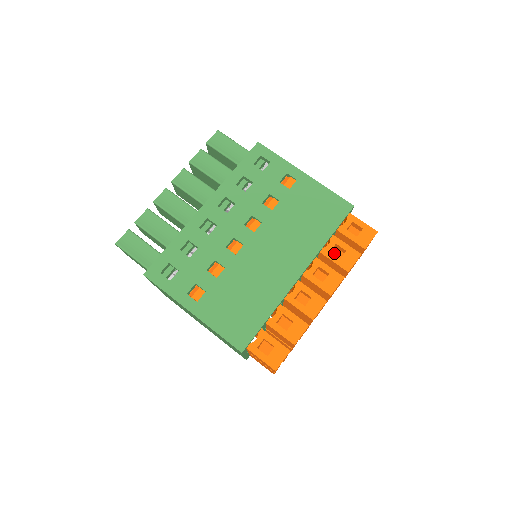
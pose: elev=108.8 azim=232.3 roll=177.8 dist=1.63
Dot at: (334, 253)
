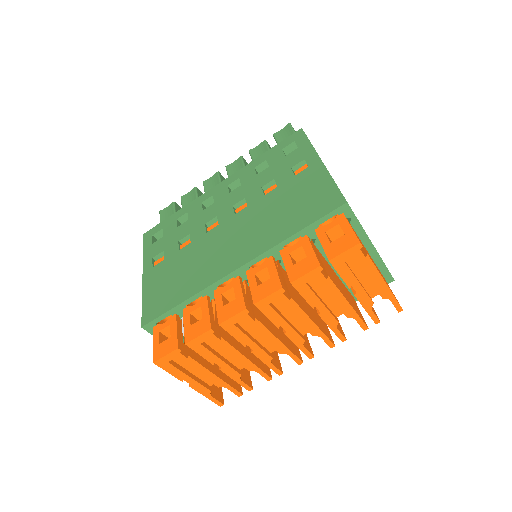
Dot at: occluded
